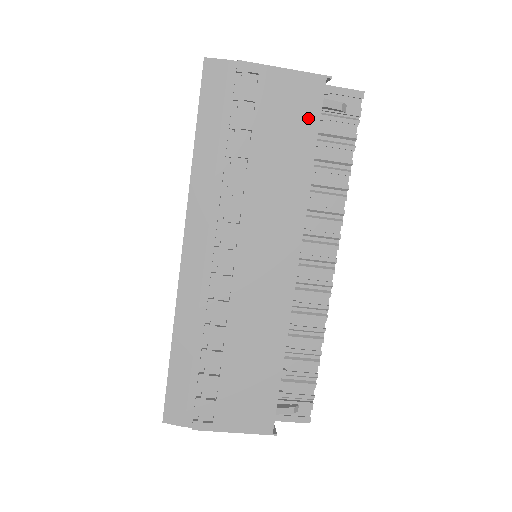
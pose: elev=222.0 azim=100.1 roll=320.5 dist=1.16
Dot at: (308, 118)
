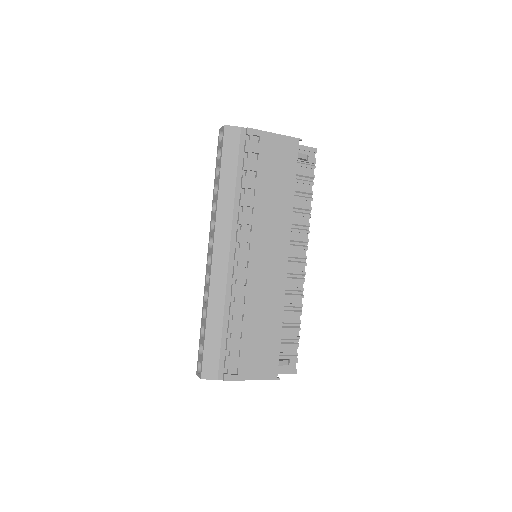
Dot at: (290, 164)
